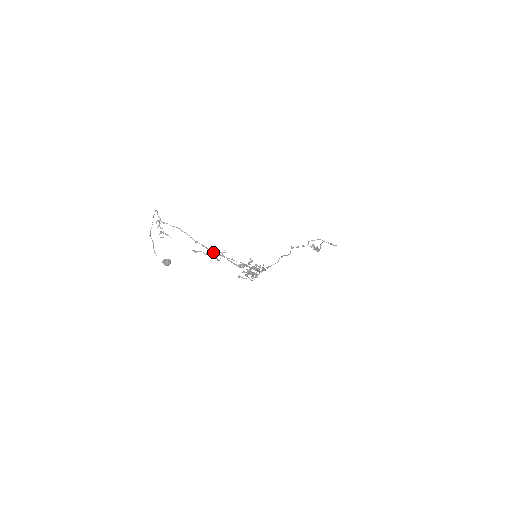
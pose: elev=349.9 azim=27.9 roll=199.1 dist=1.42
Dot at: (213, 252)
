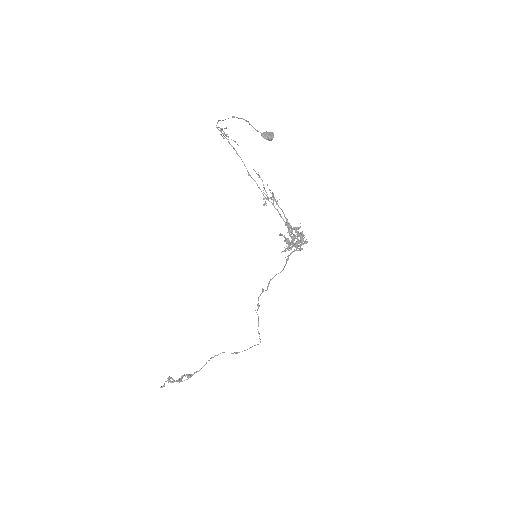
Dot at: occluded
